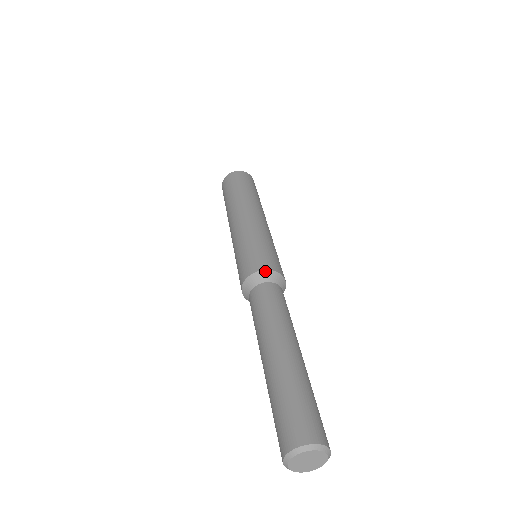
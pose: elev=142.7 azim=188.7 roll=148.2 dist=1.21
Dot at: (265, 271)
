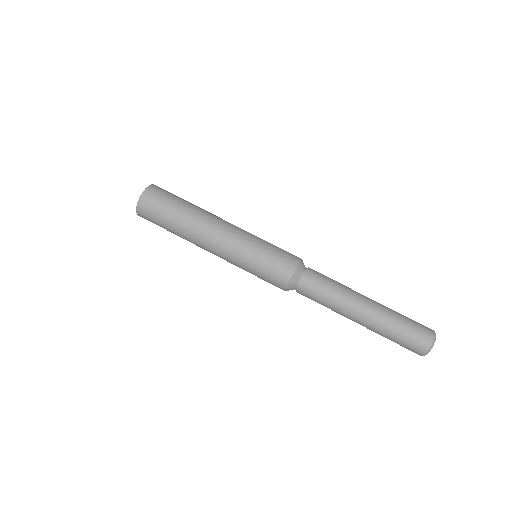
Dot at: (295, 272)
